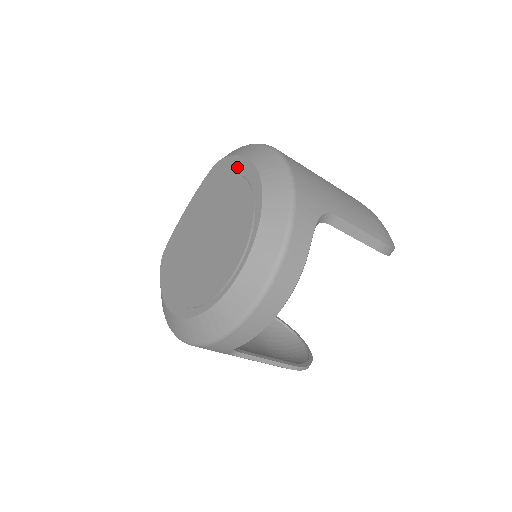
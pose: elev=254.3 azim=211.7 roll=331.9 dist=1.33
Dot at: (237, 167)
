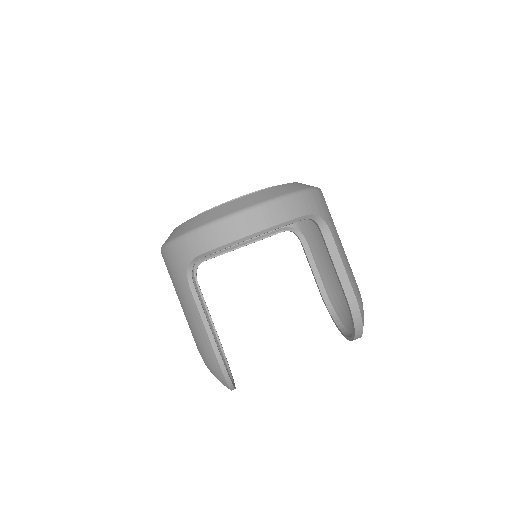
Dot at: occluded
